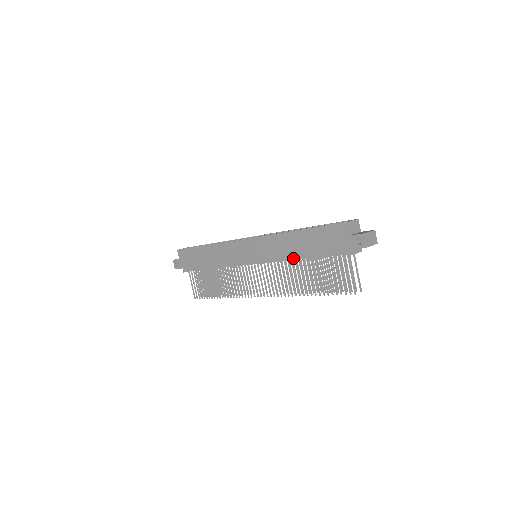
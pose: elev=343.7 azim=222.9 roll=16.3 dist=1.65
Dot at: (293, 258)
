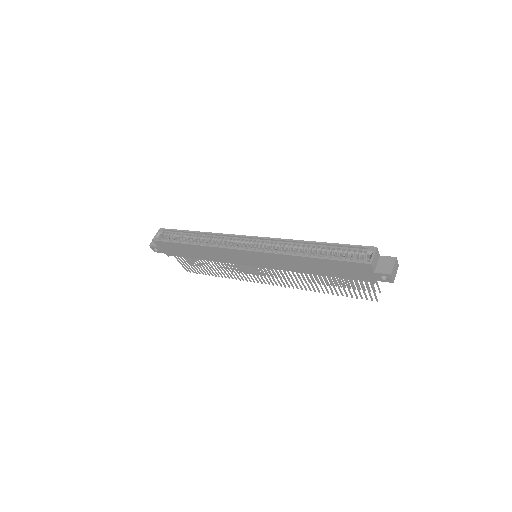
Dot at: (306, 273)
